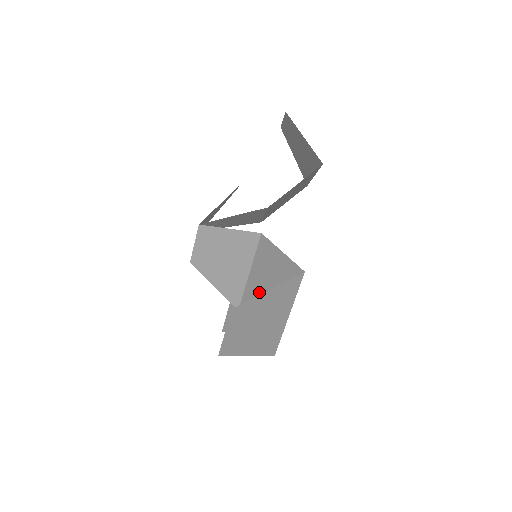
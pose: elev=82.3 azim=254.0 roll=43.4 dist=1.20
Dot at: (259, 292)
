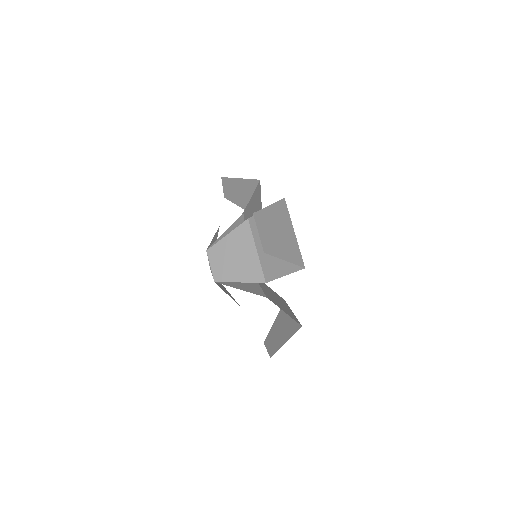
Dot at: occluded
